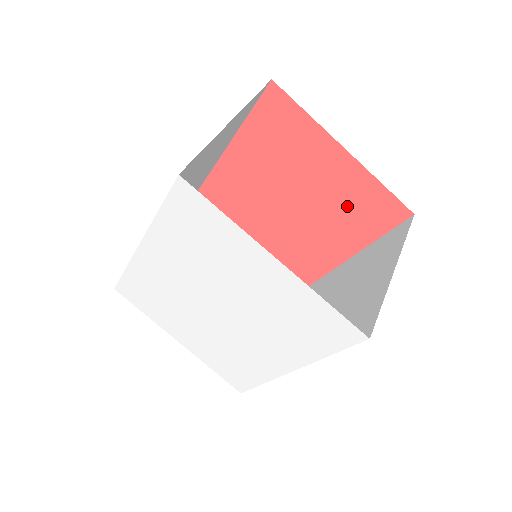
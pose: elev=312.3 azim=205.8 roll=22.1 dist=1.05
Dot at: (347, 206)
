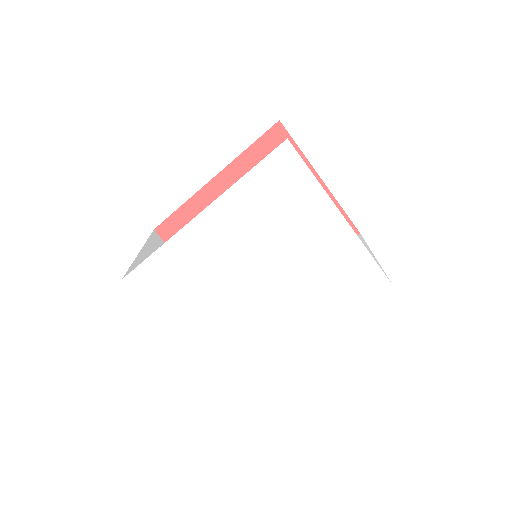
Dot at: occluded
